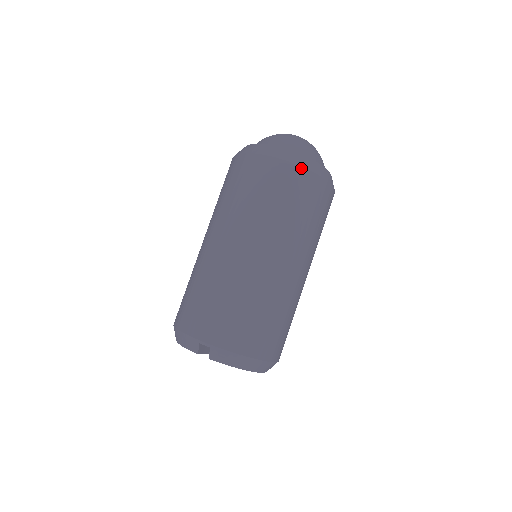
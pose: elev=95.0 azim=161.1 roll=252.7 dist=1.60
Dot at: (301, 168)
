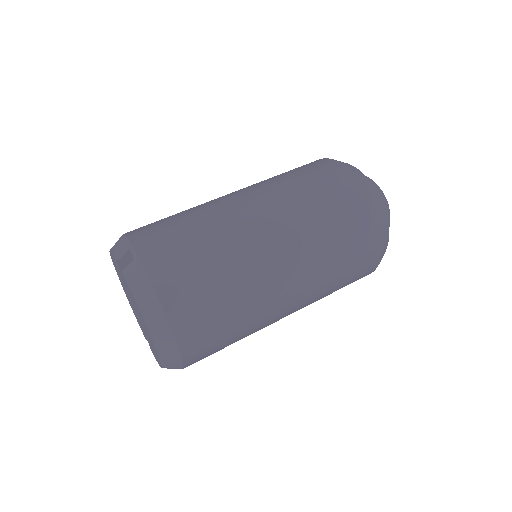
Dot at: (368, 195)
